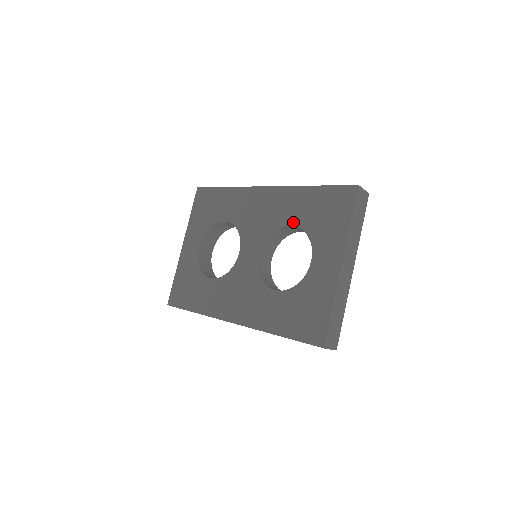
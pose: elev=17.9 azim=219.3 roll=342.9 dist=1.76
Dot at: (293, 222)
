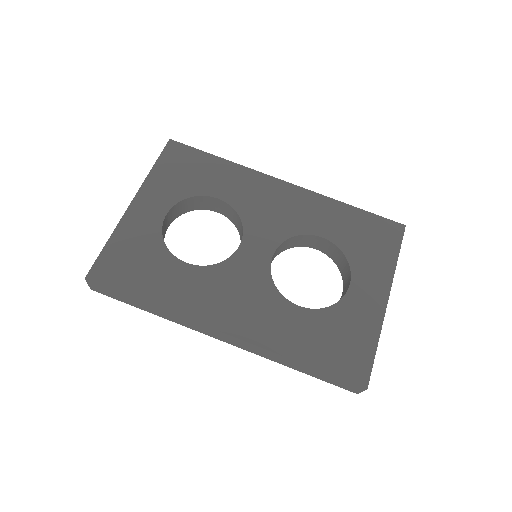
Dot at: (326, 234)
